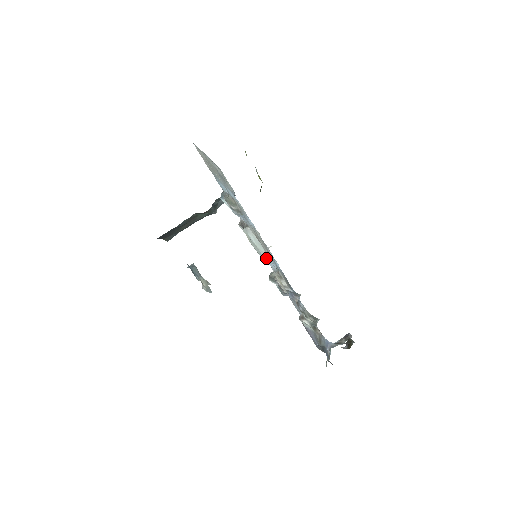
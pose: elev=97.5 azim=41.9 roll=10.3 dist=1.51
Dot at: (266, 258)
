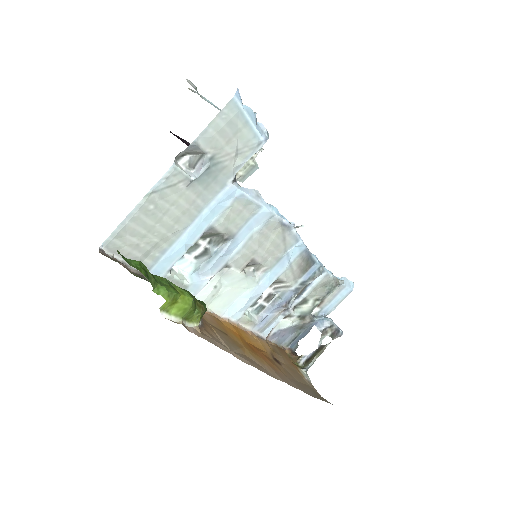
Dot at: (243, 296)
